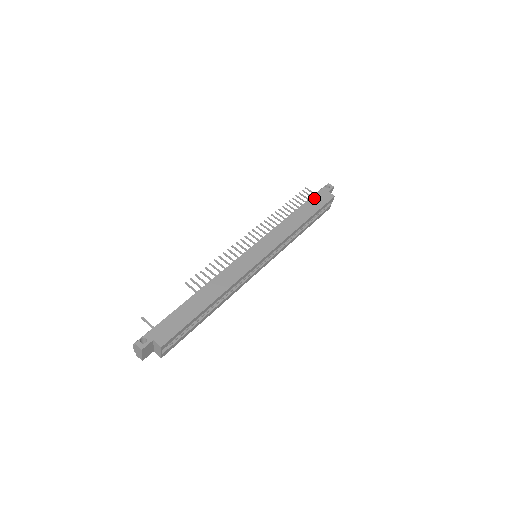
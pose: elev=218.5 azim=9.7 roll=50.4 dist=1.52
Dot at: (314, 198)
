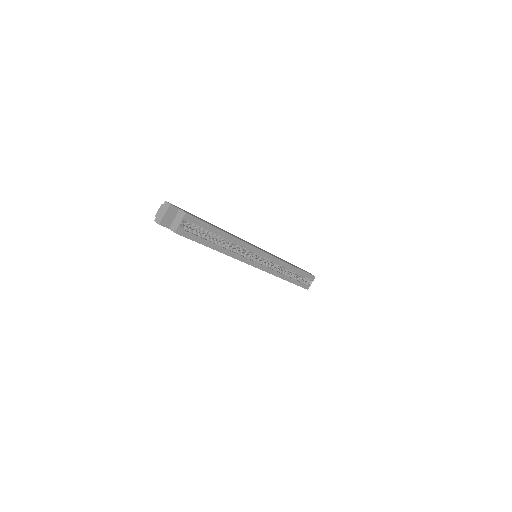
Dot at: (300, 268)
